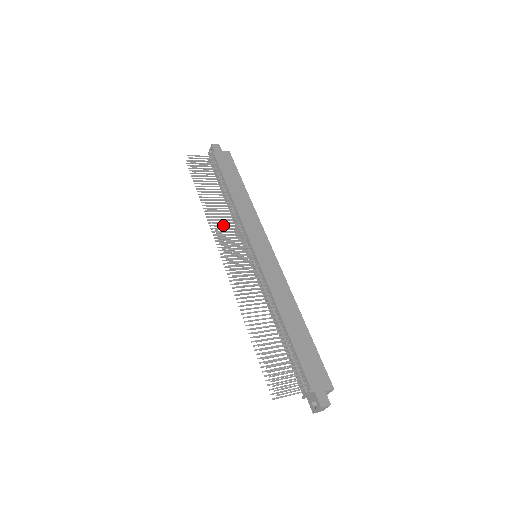
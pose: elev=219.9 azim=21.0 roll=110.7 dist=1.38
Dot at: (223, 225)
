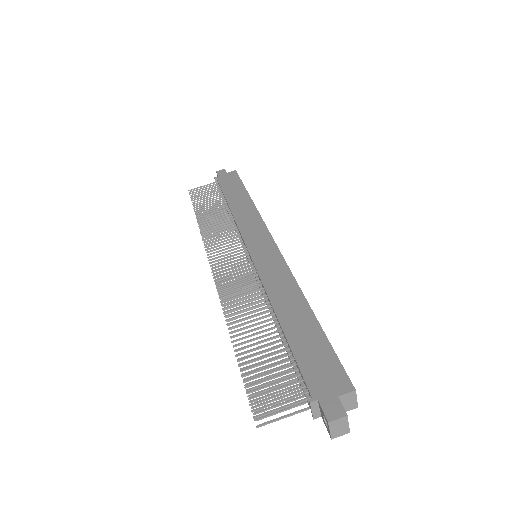
Dot at: occluded
